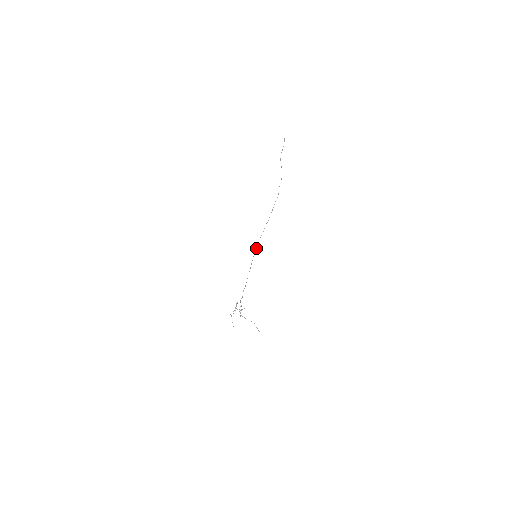
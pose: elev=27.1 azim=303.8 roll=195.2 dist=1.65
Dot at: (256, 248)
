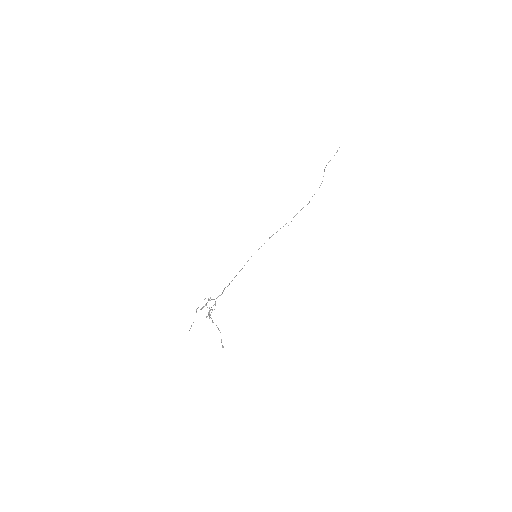
Dot at: occluded
